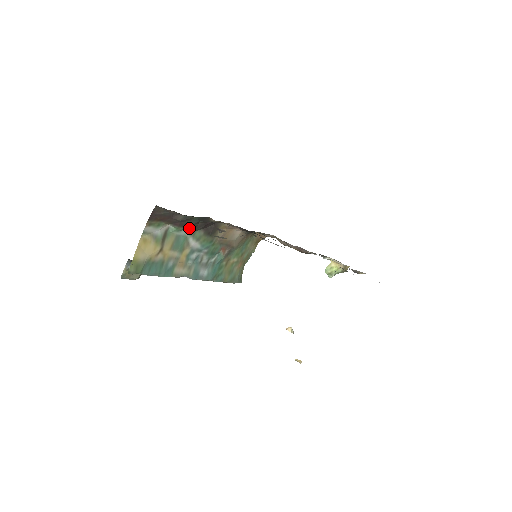
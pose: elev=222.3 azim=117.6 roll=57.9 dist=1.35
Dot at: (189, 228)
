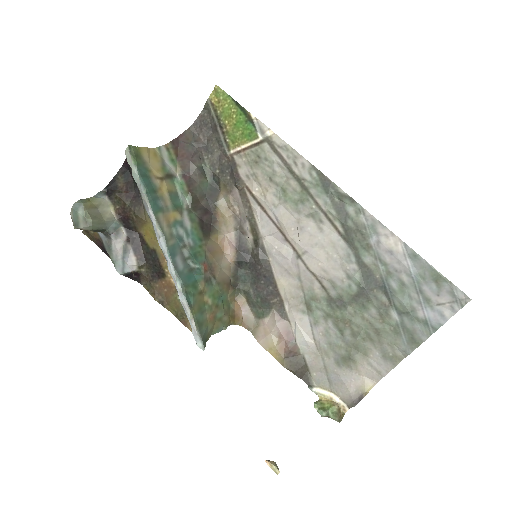
Dot at: (192, 196)
